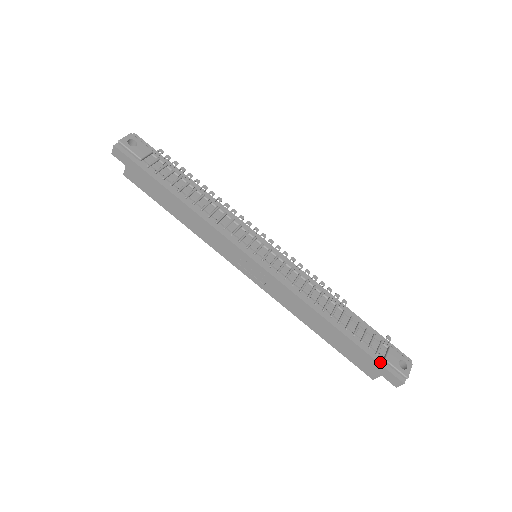
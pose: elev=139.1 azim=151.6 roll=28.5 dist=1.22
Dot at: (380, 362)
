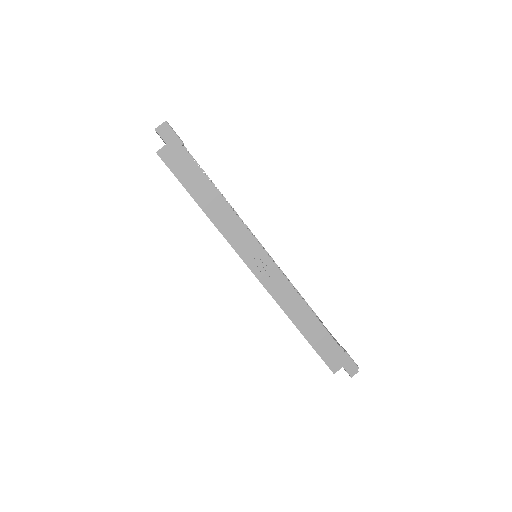
Dot at: (344, 352)
